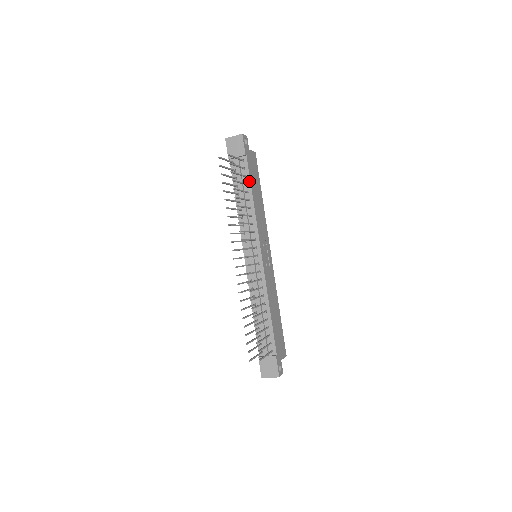
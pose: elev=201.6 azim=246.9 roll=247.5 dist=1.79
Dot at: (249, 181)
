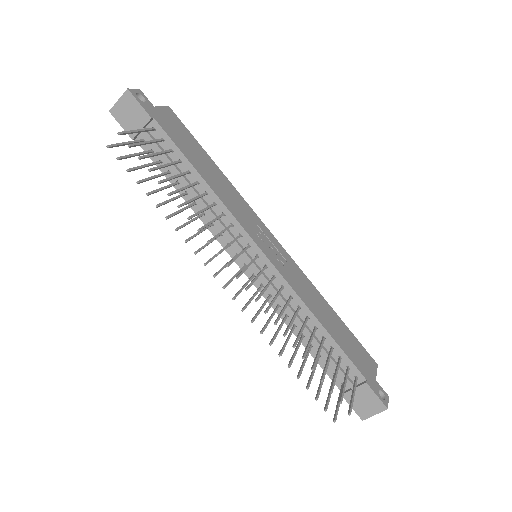
Dot at: (181, 154)
